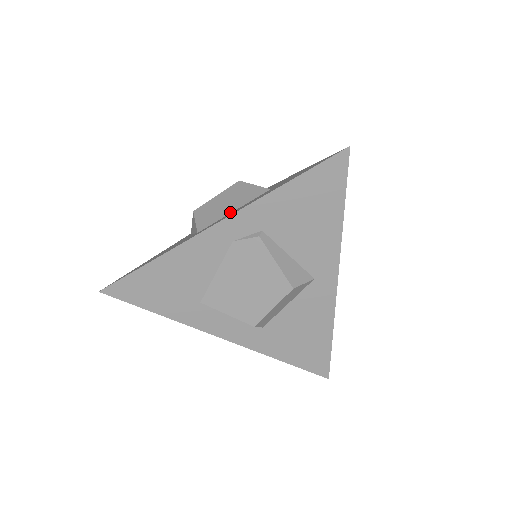
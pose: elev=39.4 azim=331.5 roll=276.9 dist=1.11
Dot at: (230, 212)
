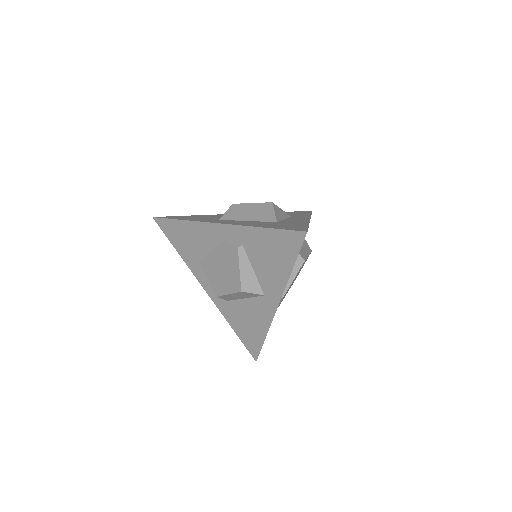
Dot at: (245, 220)
